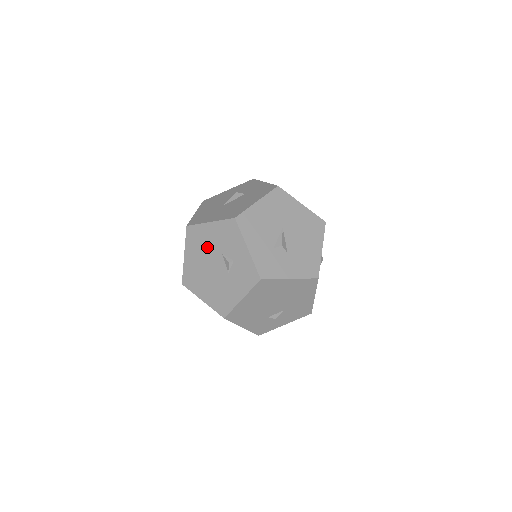
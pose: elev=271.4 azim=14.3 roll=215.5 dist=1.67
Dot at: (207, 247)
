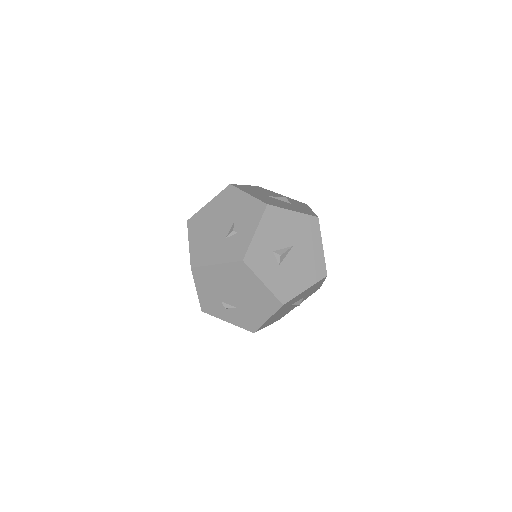
Dot at: (229, 209)
